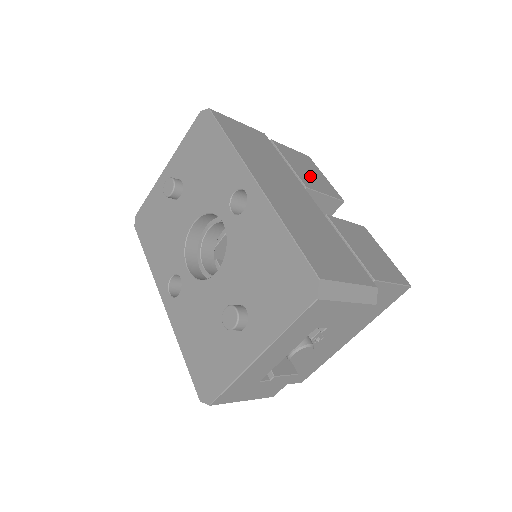
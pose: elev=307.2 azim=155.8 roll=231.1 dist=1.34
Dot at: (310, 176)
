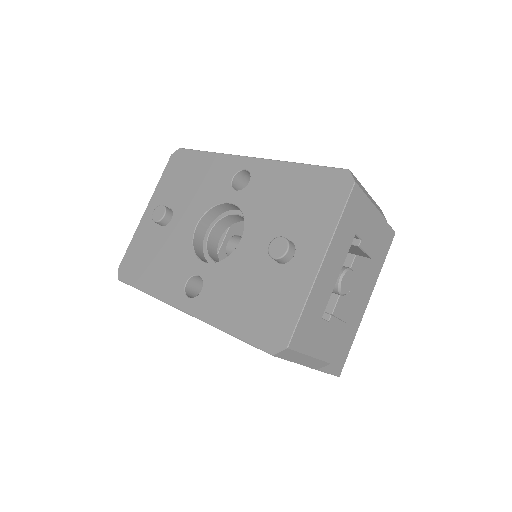
Dot at: occluded
